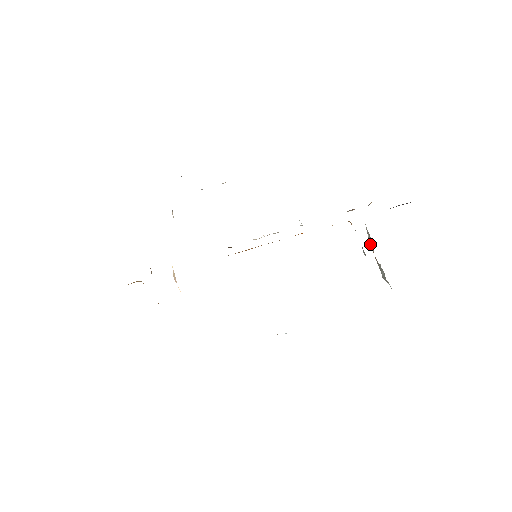
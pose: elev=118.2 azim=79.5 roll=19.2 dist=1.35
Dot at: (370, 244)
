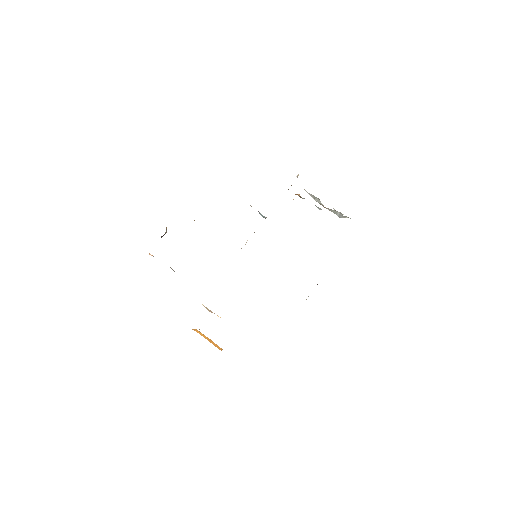
Dot at: (316, 201)
